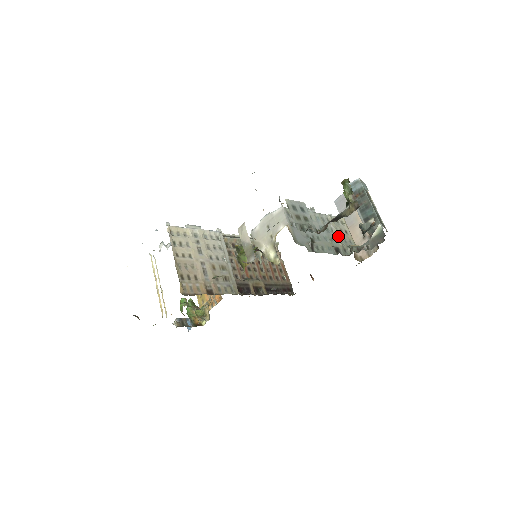
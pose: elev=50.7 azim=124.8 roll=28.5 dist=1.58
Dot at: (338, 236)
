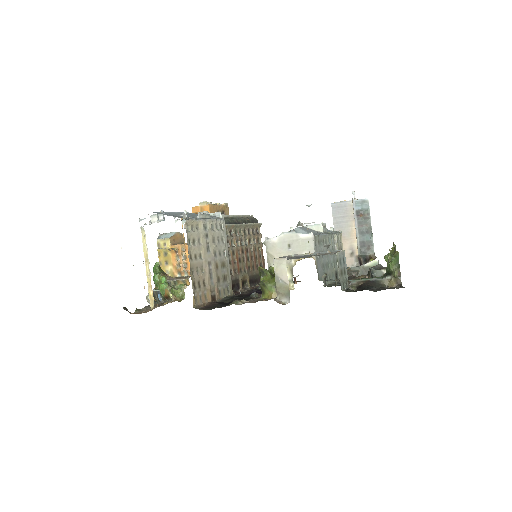
Dot at: occluded
